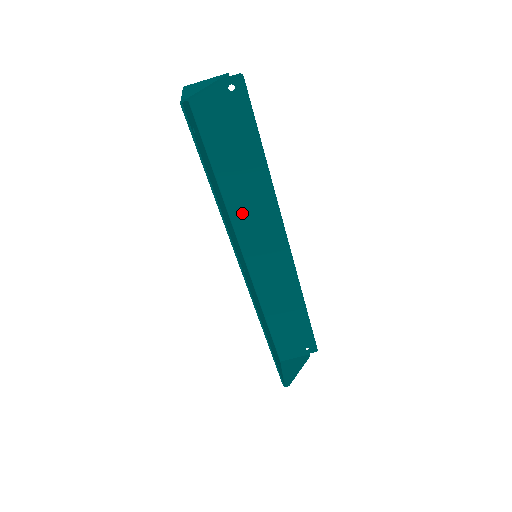
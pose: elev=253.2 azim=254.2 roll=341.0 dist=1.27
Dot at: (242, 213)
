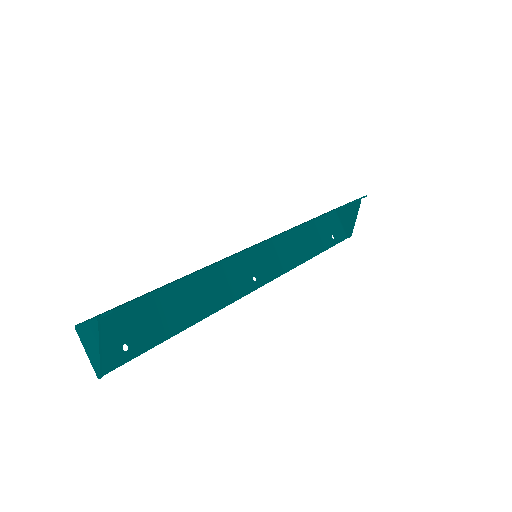
Dot at: occluded
